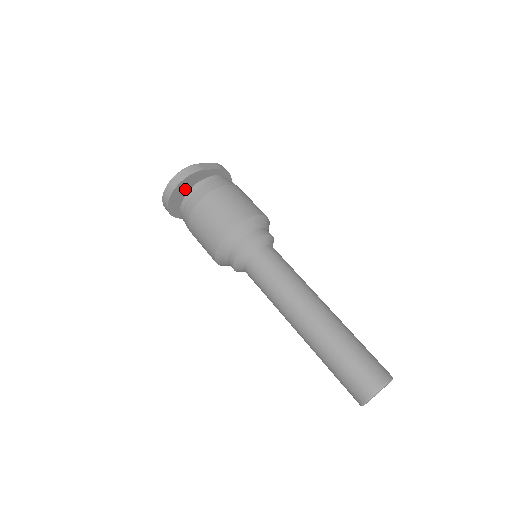
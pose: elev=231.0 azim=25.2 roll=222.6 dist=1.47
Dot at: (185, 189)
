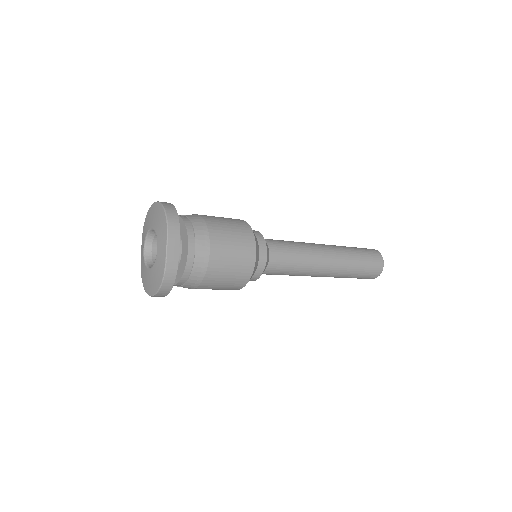
Dot at: occluded
